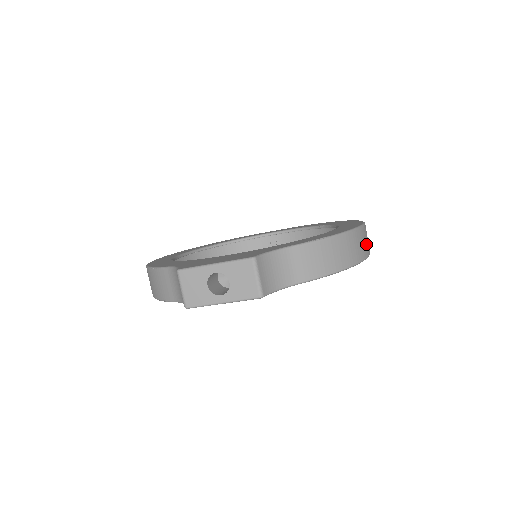
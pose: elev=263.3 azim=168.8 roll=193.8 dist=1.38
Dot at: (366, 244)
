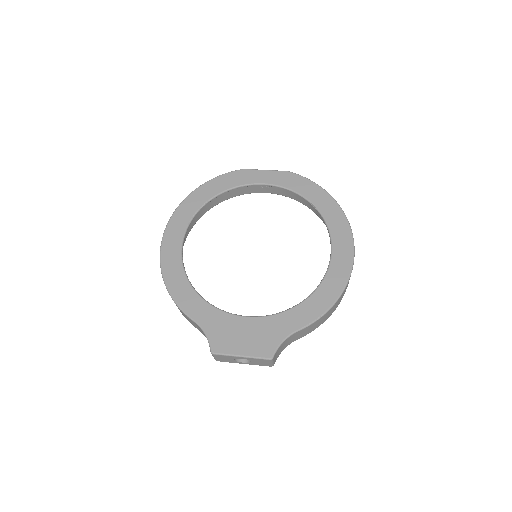
Dot at: occluded
